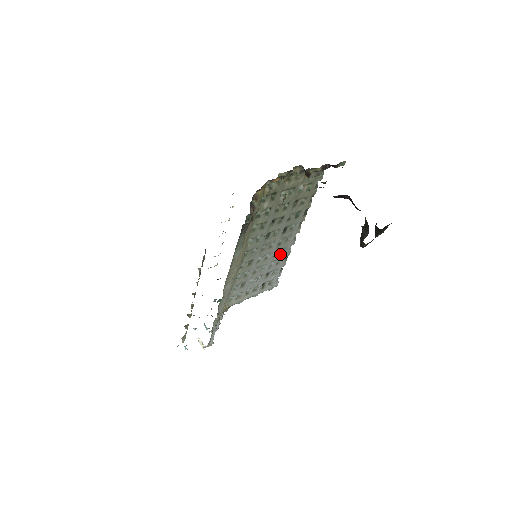
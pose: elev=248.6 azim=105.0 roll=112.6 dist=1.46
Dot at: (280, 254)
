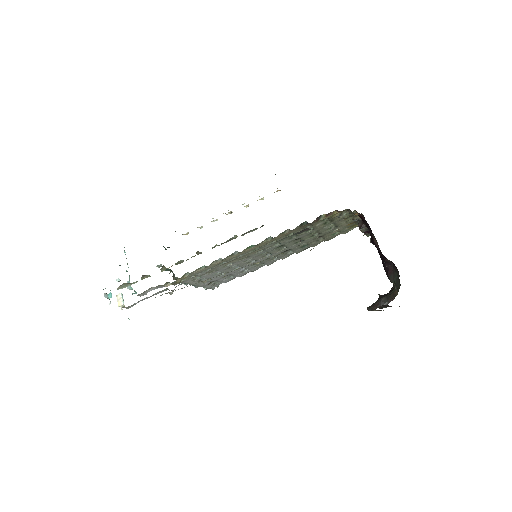
Dot at: (255, 266)
